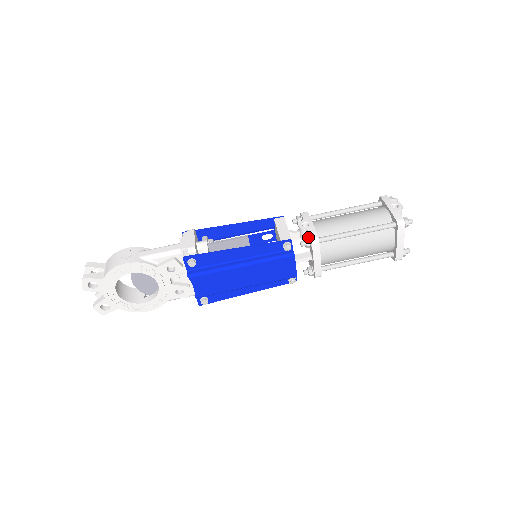
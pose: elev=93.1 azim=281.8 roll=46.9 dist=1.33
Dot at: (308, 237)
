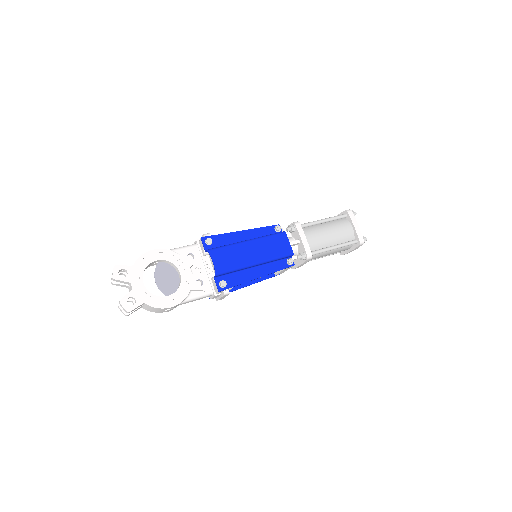
Dot at: occluded
